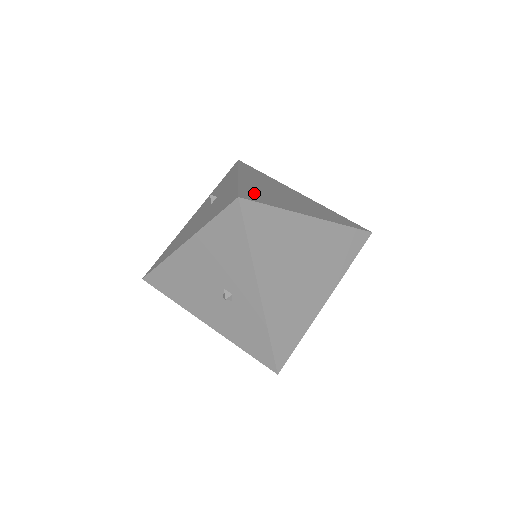
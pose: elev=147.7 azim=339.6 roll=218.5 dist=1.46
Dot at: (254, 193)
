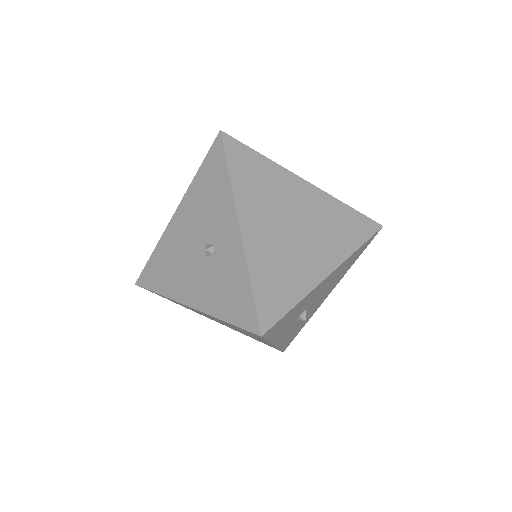
Dot at: occluded
